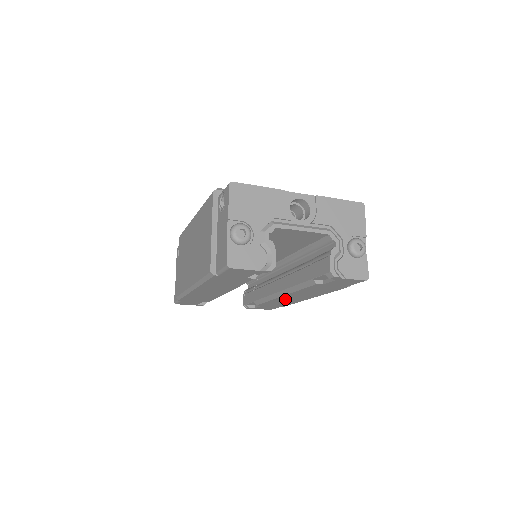
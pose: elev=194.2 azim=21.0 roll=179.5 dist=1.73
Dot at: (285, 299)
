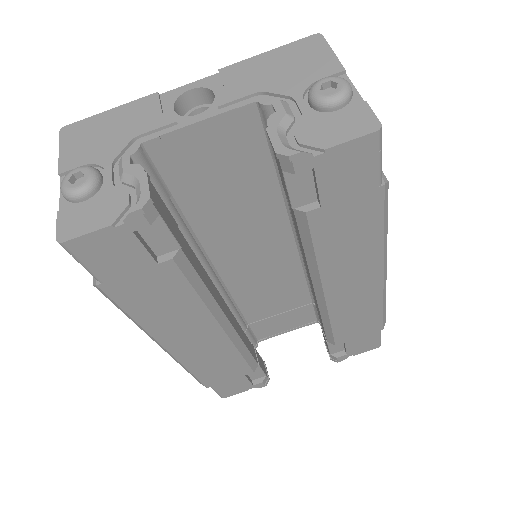
Dot at: (346, 303)
